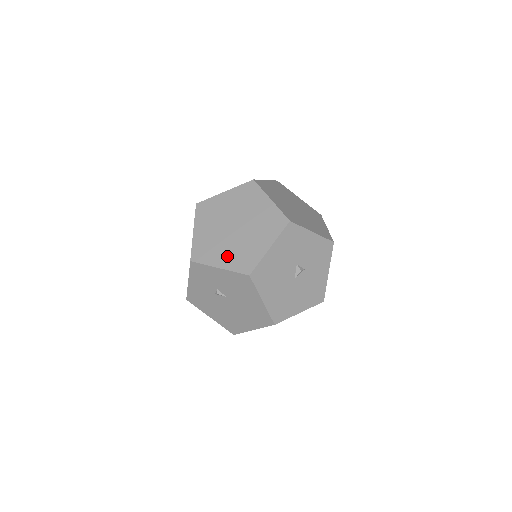
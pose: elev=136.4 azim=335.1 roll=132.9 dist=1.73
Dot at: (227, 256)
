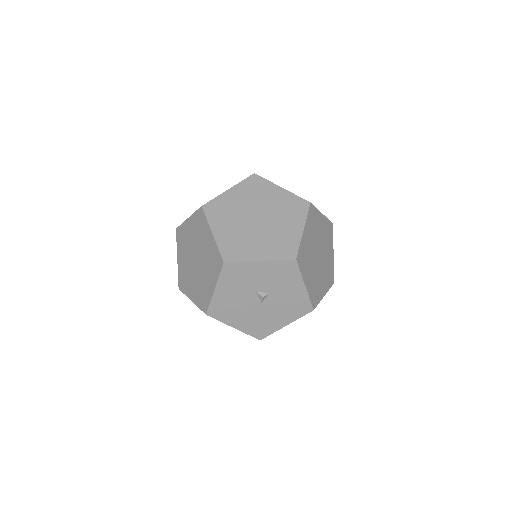
Dot at: (194, 290)
